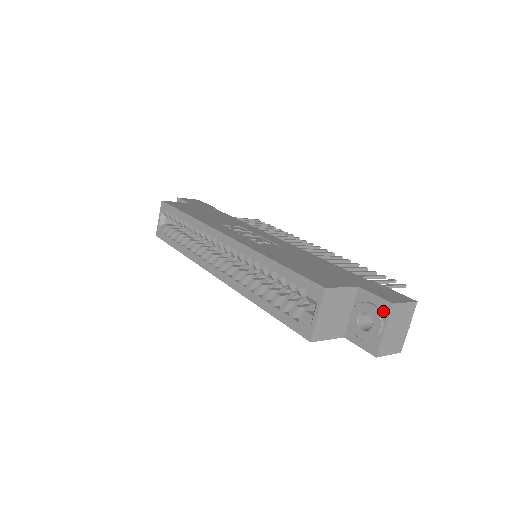
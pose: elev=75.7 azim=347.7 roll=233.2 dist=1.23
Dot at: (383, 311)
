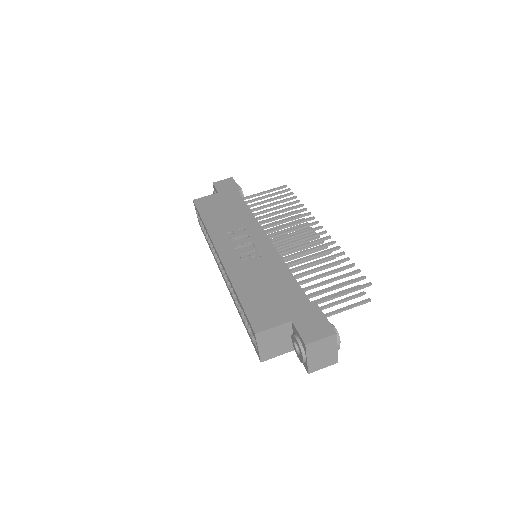
Dot at: (303, 347)
